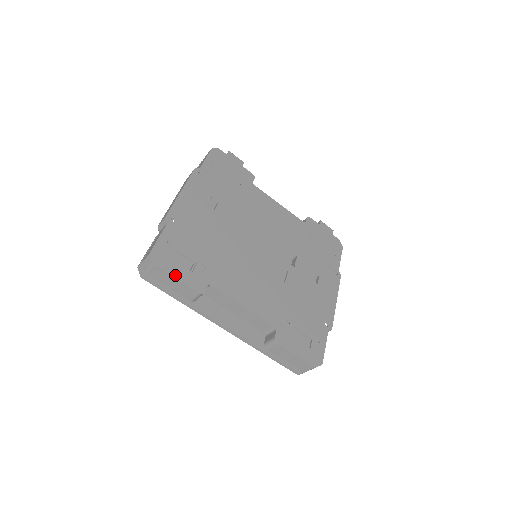
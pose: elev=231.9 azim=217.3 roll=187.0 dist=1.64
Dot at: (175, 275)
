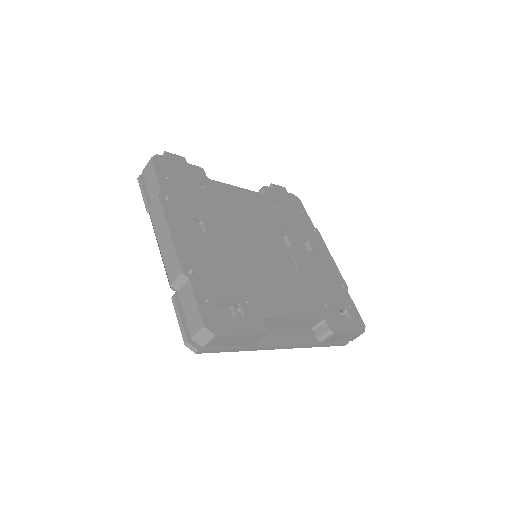
Dot at: (237, 332)
